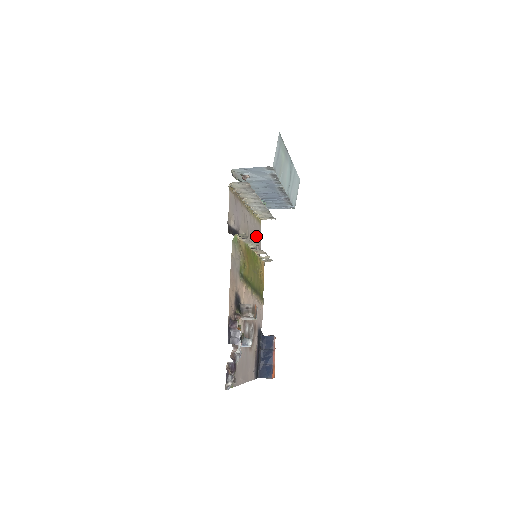
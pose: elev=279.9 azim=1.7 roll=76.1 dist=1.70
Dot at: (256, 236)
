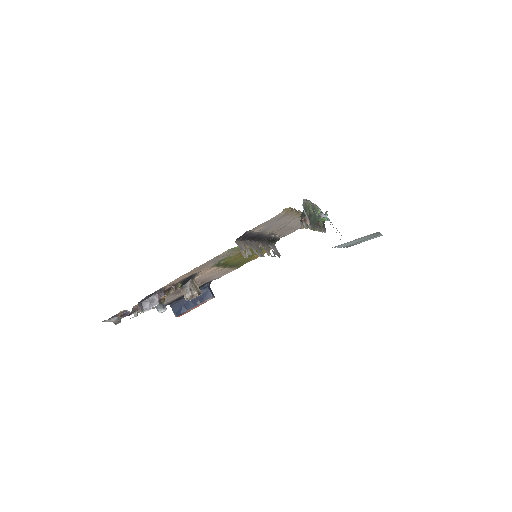
Dot at: (290, 229)
